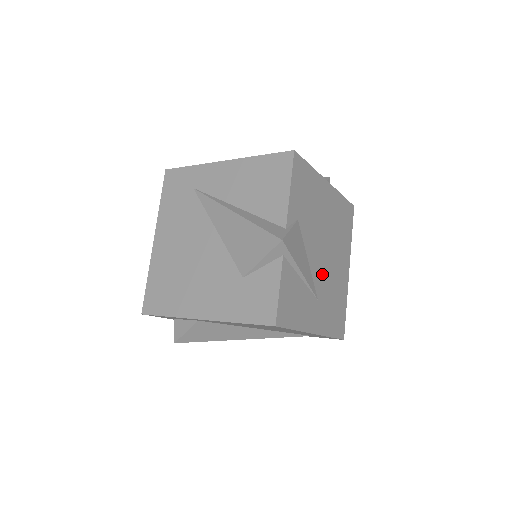
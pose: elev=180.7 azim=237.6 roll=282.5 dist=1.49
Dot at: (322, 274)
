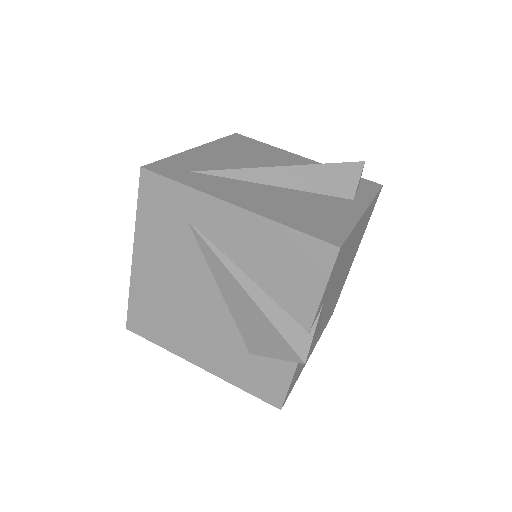
Dot at: (330, 303)
